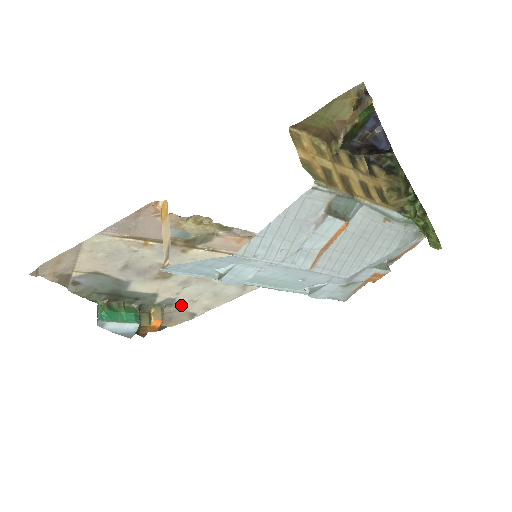
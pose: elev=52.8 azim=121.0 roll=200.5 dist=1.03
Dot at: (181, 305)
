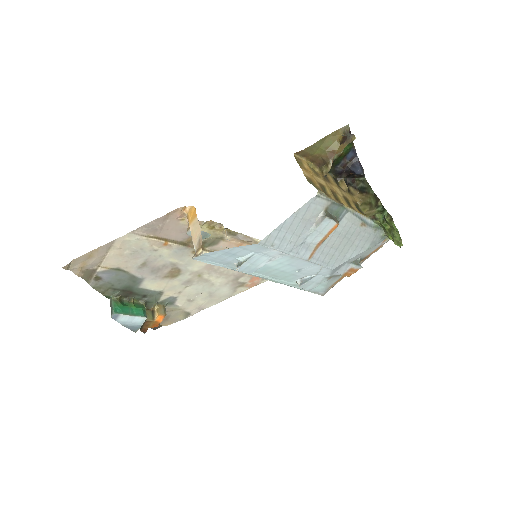
Dot at: (180, 304)
